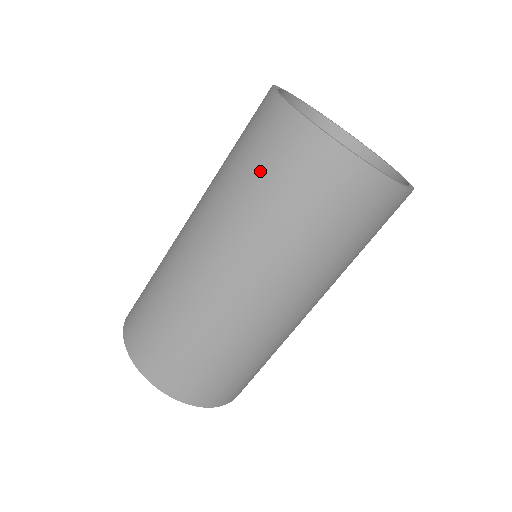
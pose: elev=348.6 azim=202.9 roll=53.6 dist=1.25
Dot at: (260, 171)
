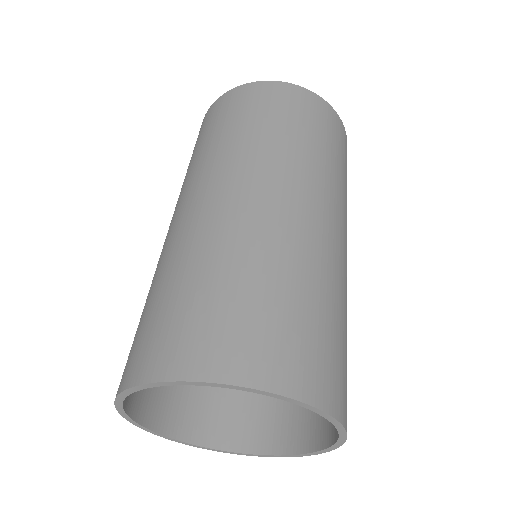
Dot at: (192, 154)
